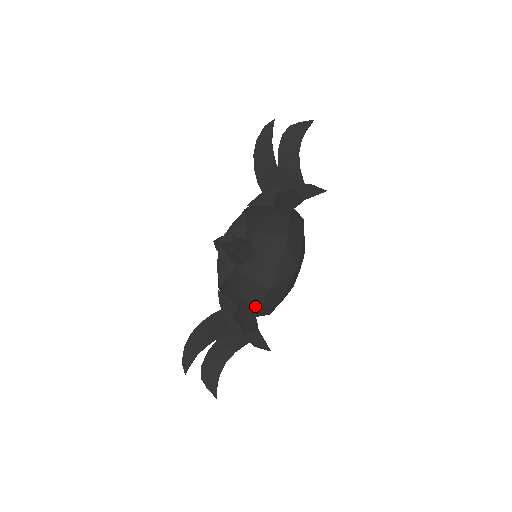
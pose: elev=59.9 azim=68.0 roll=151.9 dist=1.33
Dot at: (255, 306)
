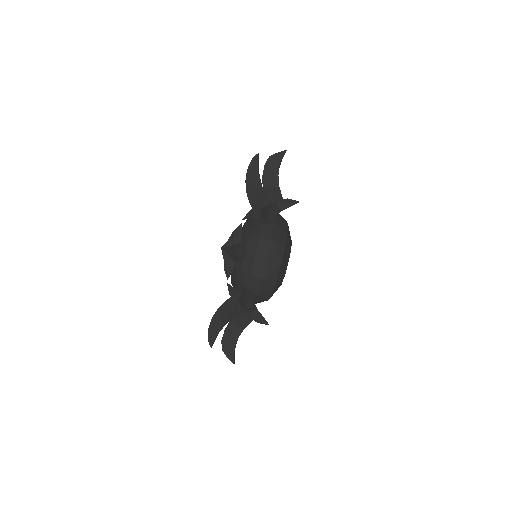
Dot at: (255, 293)
